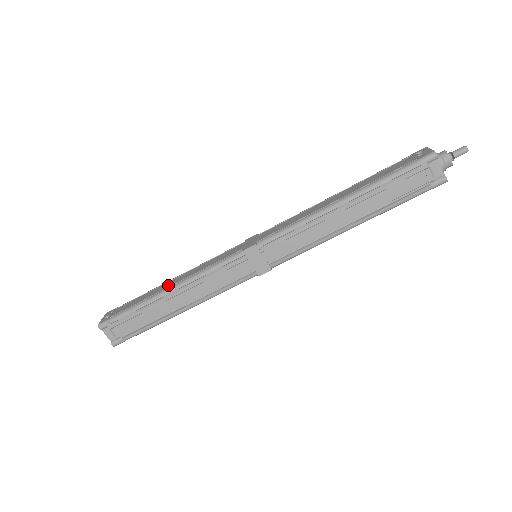
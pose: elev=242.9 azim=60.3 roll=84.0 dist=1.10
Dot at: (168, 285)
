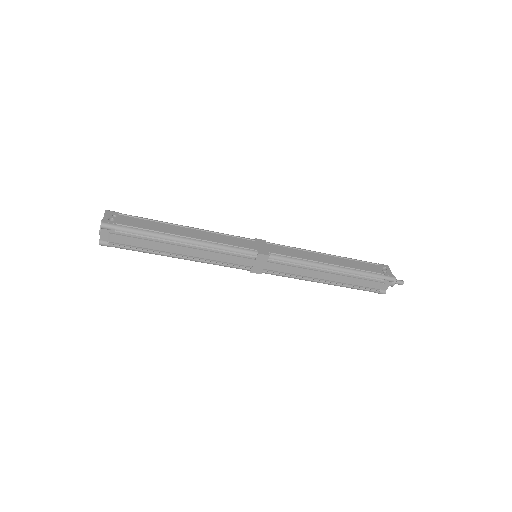
Dot at: (183, 233)
